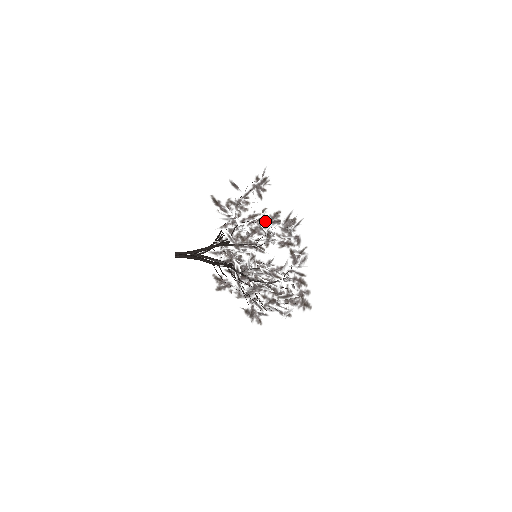
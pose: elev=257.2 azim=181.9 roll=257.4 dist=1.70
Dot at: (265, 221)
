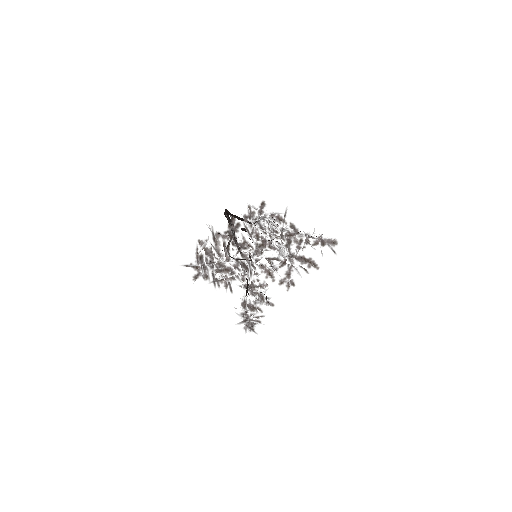
Dot at: (290, 245)
